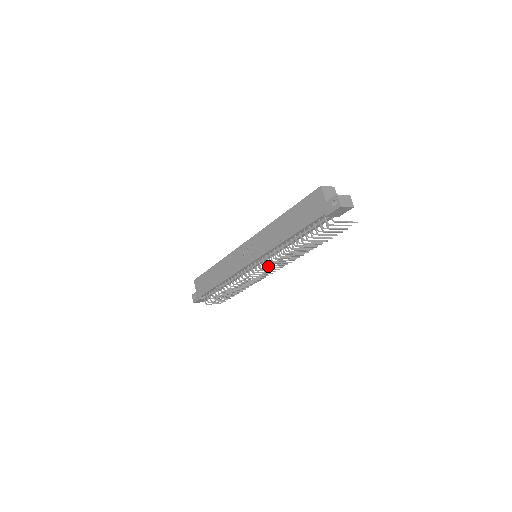
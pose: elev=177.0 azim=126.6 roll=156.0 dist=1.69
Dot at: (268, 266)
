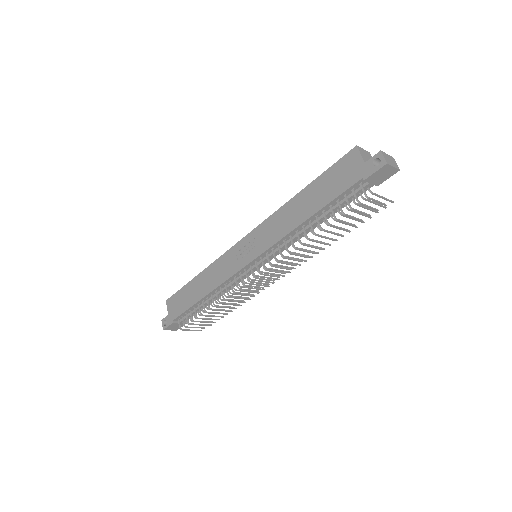
Dot at: (271, 269)
